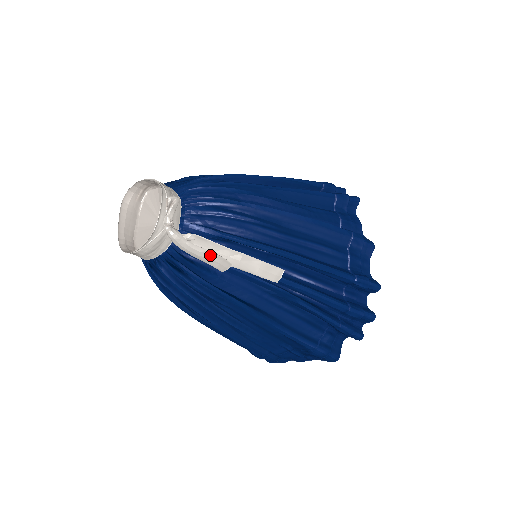
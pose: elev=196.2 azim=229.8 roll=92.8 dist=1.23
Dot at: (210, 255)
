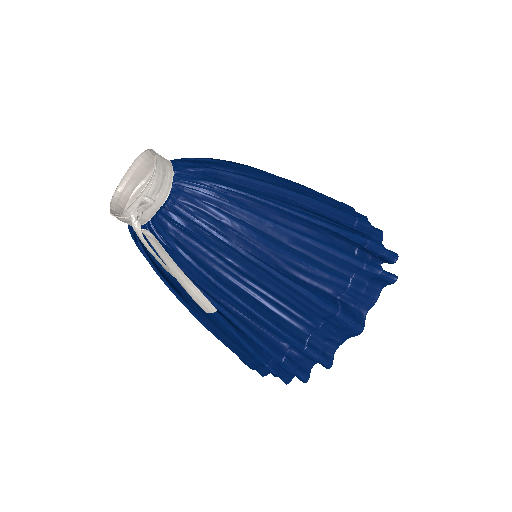
Dot at: (159, 259)
